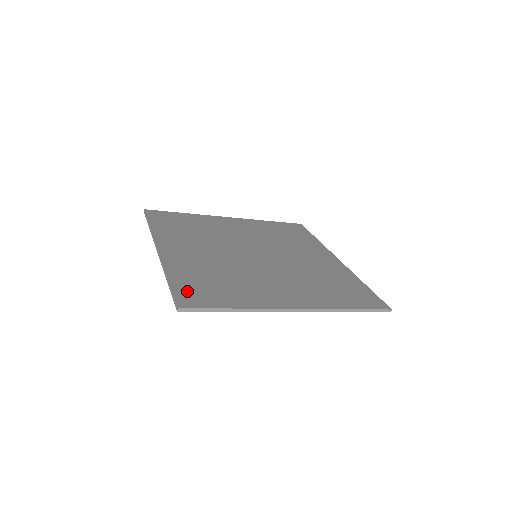
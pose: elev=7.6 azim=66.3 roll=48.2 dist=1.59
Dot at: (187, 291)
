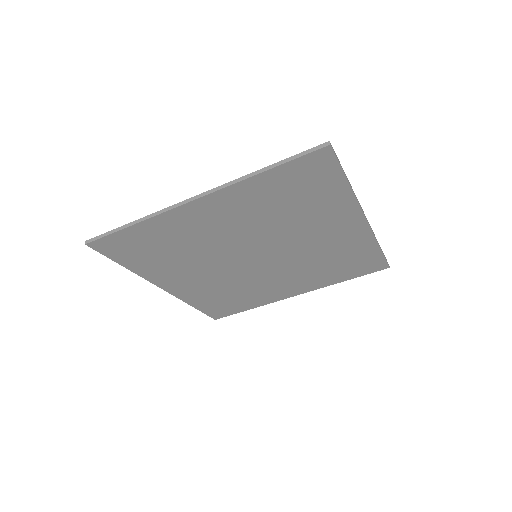
Dot at: occluded
